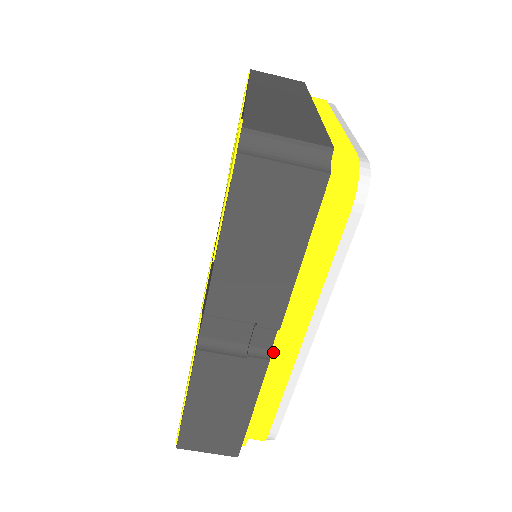
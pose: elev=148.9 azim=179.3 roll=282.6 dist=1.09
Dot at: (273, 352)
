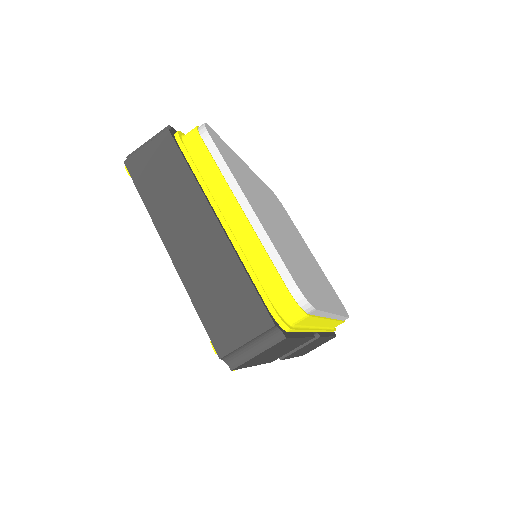
Dot at: (319, 331)
